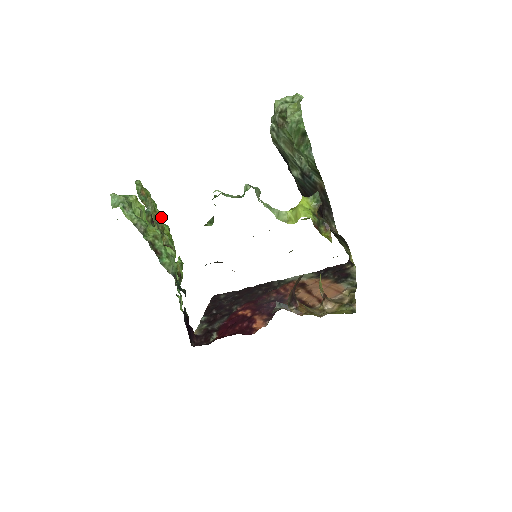
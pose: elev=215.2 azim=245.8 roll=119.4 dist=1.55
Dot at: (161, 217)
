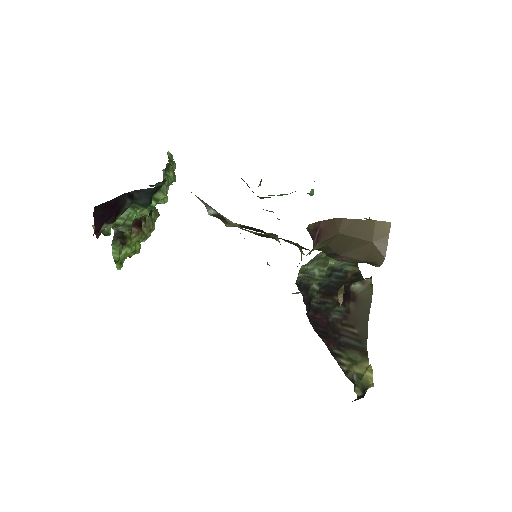
Dot at: (149, 234)
